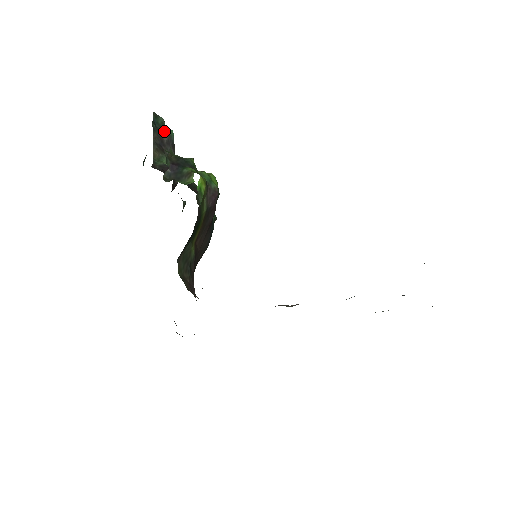
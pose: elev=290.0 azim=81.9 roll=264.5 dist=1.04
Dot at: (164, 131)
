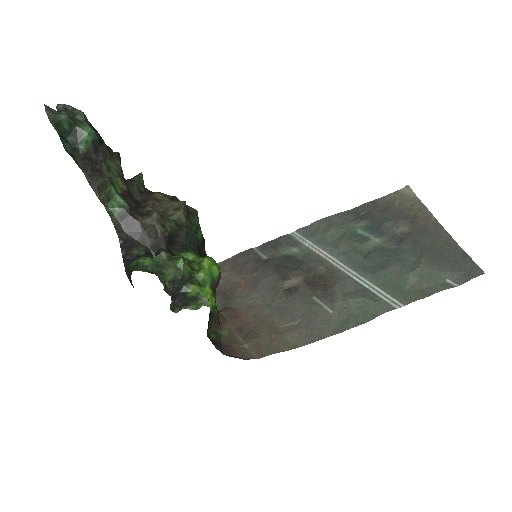
Dot at: (84, 144)
